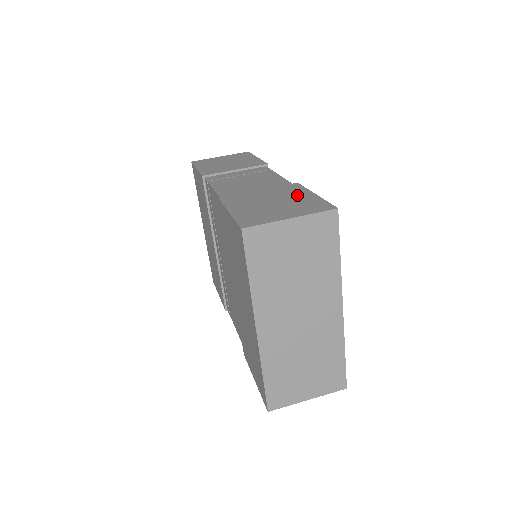
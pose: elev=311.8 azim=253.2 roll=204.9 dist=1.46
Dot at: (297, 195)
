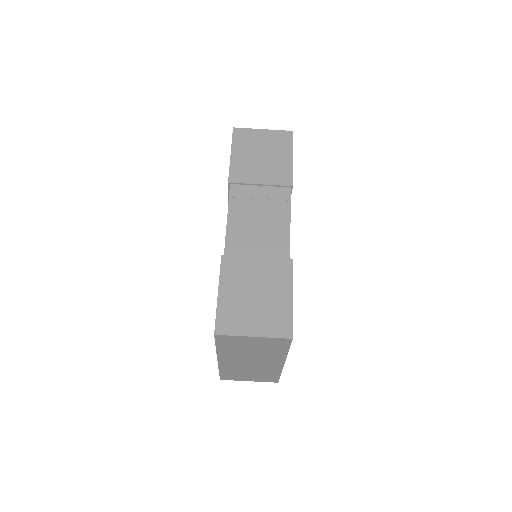
Dot at: (279, 290)
